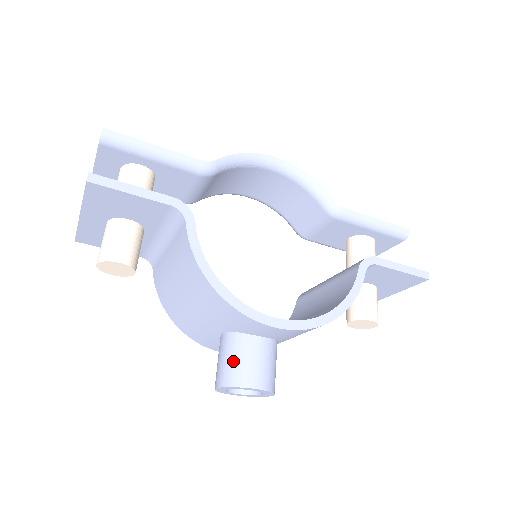
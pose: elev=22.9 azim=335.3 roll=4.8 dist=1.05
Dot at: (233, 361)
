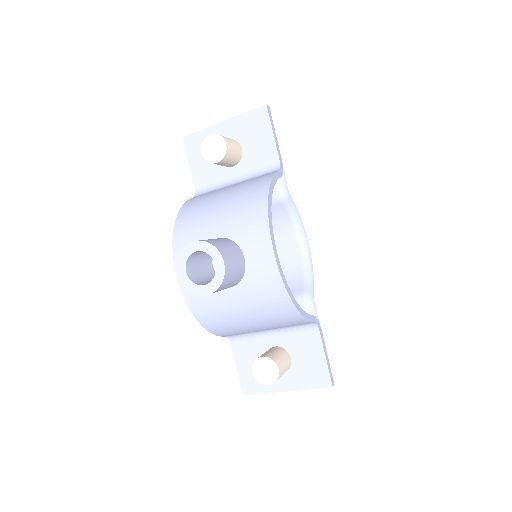
Dot at: (222, 242)
